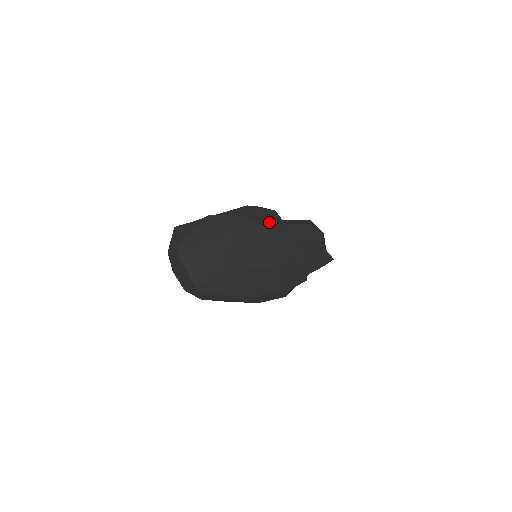
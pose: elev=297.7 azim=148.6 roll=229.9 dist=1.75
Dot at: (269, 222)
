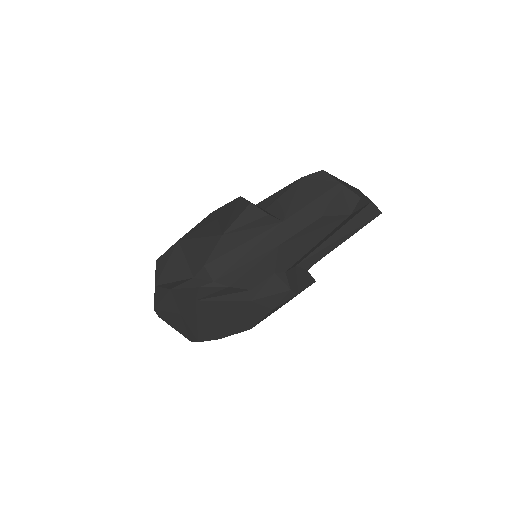
Dot at: (254, 247)
